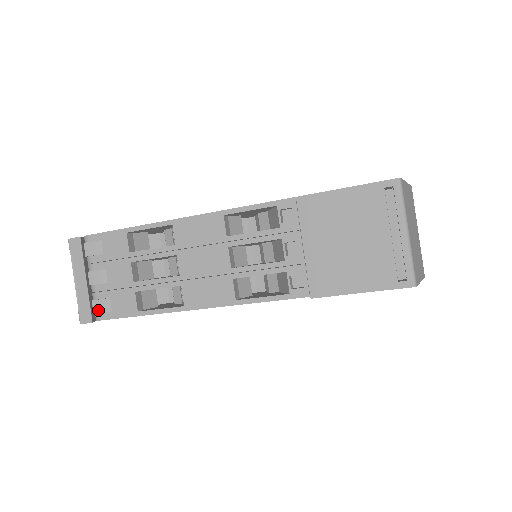
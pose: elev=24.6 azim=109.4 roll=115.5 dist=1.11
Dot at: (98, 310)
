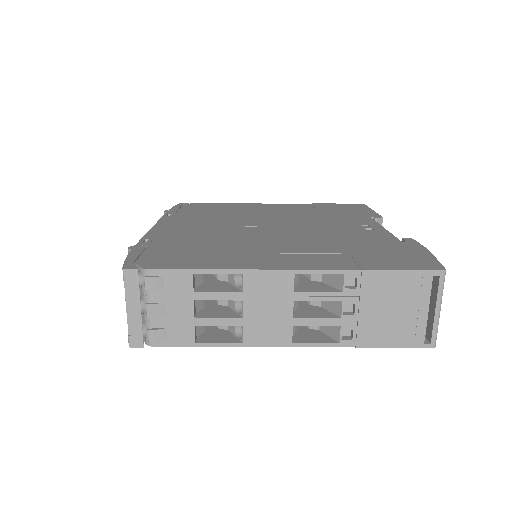
Dot at: (154, 339)
